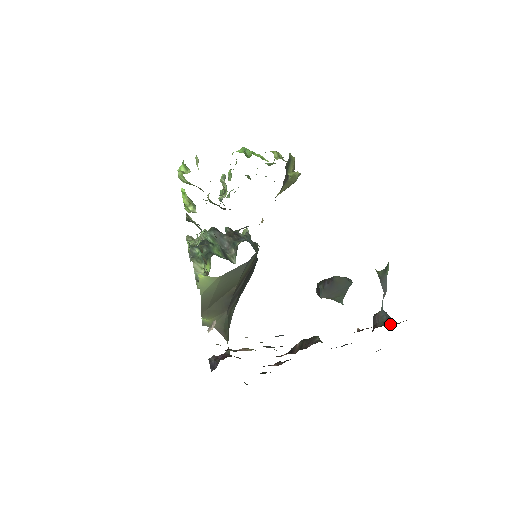
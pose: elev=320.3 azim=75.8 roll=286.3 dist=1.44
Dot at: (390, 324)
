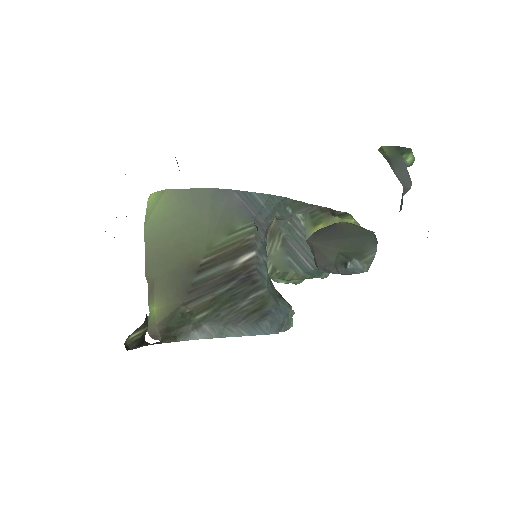
Dot at: occluded
